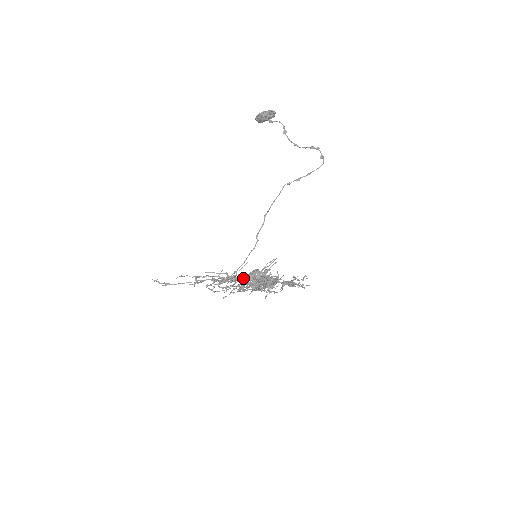
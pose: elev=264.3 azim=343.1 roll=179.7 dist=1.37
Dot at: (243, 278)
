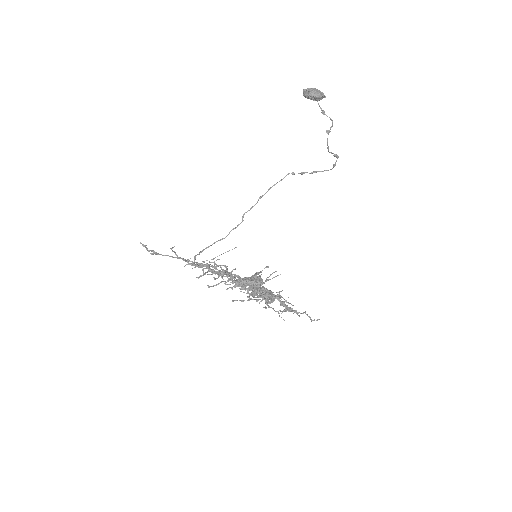
Dot at: (260, 296)
